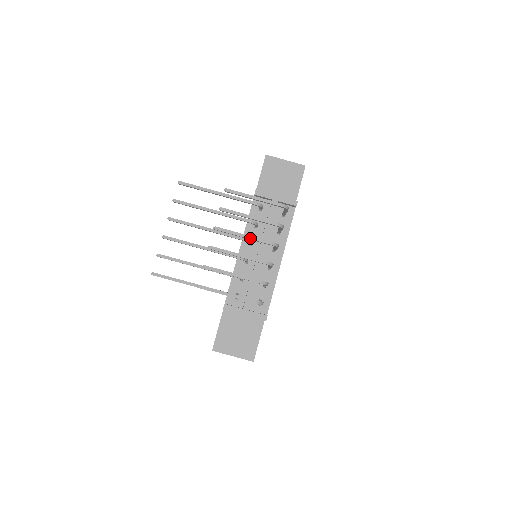
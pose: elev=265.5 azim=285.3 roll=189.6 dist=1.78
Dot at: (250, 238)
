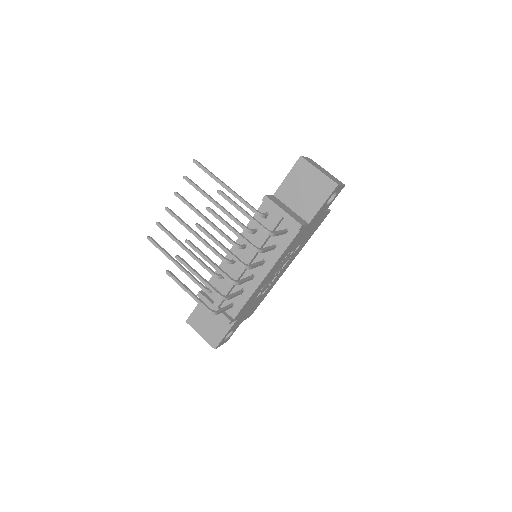
Dot at: (224, 249)
